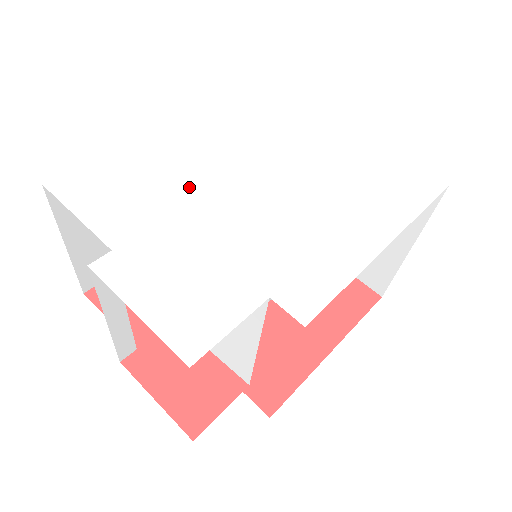
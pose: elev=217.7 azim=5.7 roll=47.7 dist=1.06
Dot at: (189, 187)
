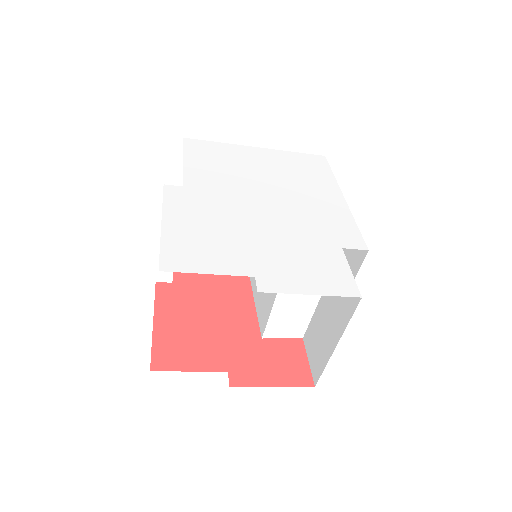
Dot at: (235, 221)
